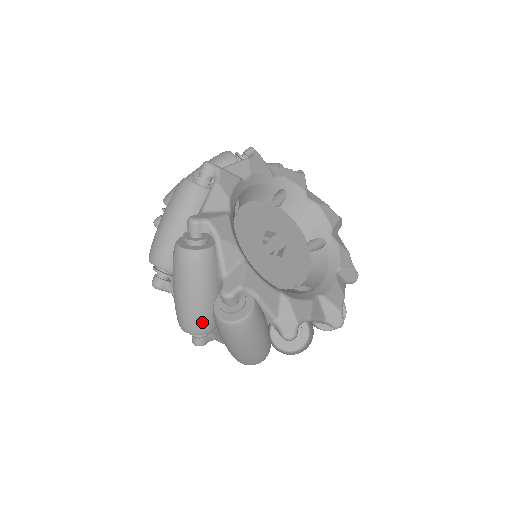
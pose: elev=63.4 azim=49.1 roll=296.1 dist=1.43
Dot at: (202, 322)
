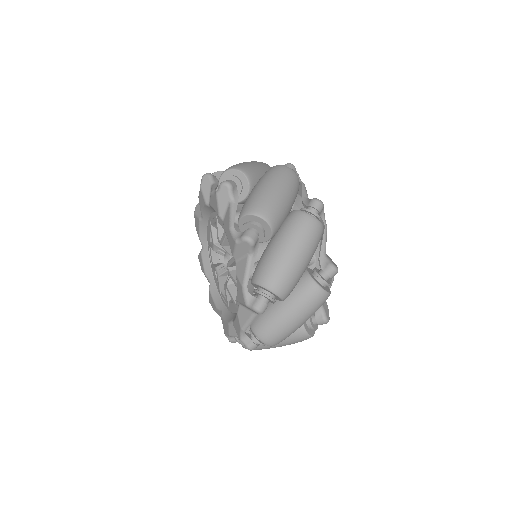
Dot at: (293, 288)
